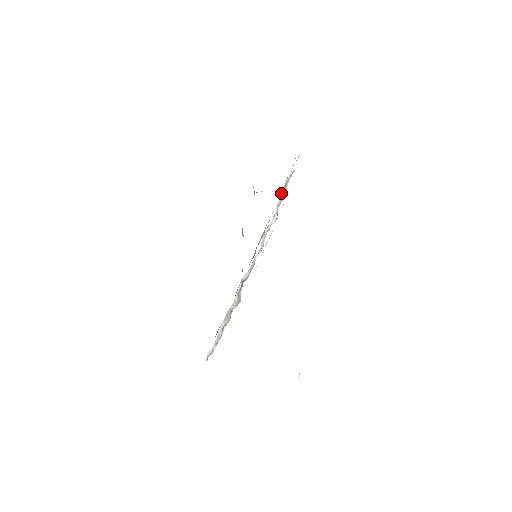
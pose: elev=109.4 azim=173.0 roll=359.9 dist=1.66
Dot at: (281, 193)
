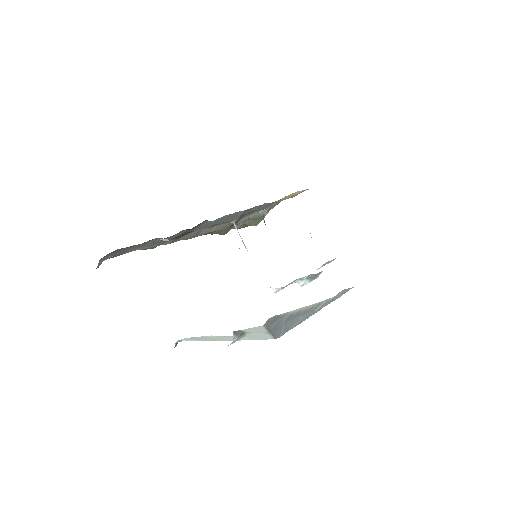
Dot at: occluded
